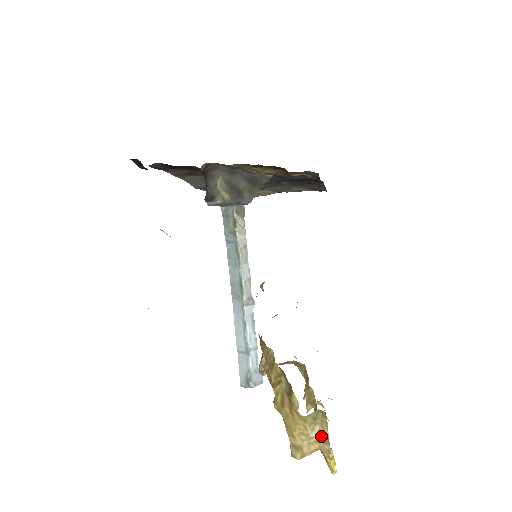
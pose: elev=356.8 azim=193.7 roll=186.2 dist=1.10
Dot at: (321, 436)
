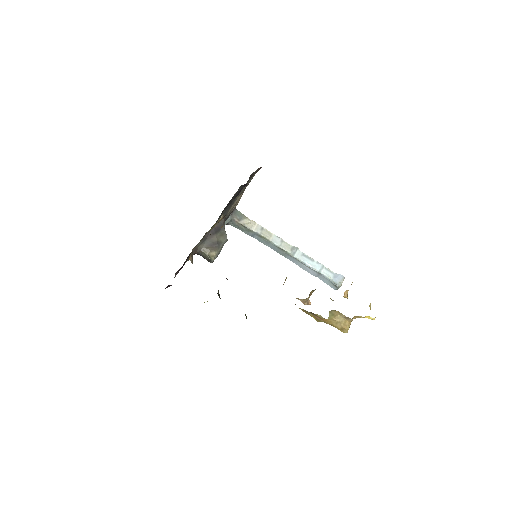
Dot at: (344, 318)
